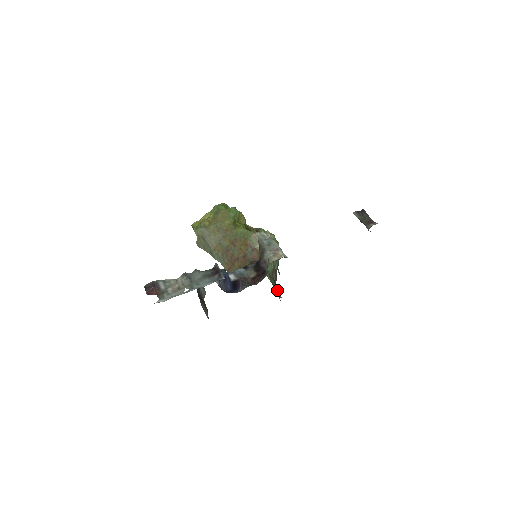
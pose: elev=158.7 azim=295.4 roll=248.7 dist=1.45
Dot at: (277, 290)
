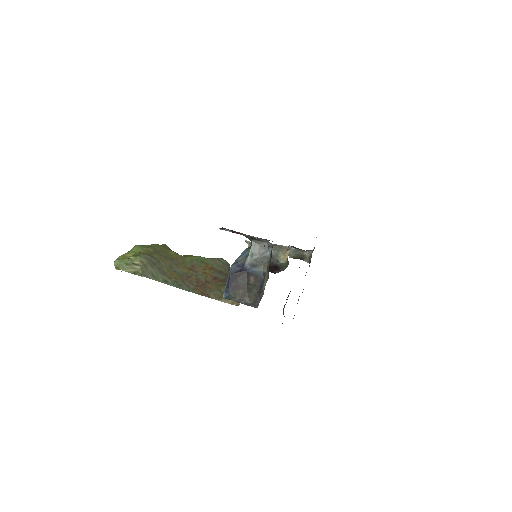
Dot at: occluded
